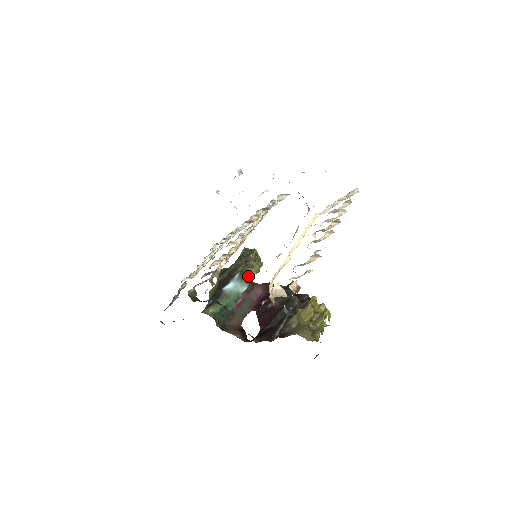
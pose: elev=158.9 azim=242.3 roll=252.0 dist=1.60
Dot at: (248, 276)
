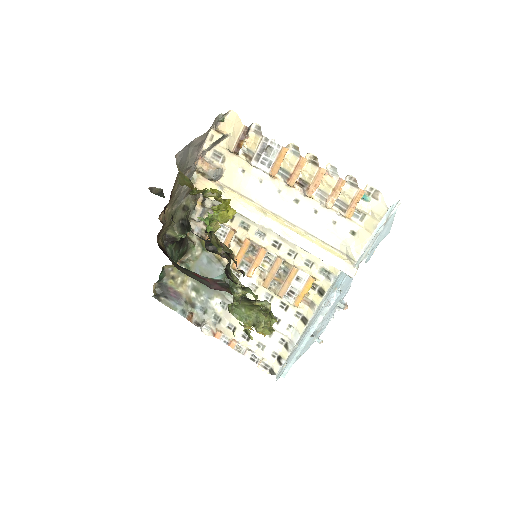
Dot at: (234, 278)
